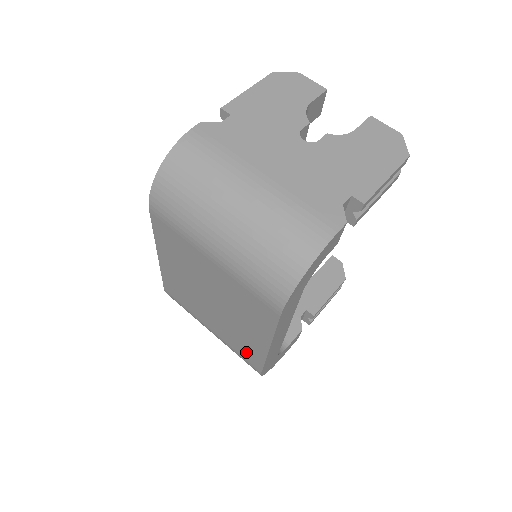
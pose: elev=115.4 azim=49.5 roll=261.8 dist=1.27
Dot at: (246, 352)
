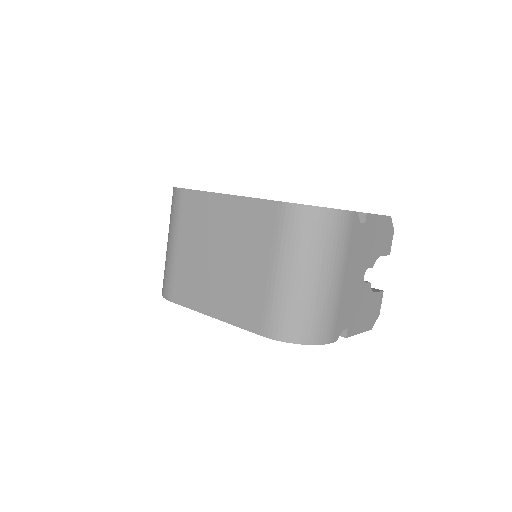
Dot at: (184, 288)
